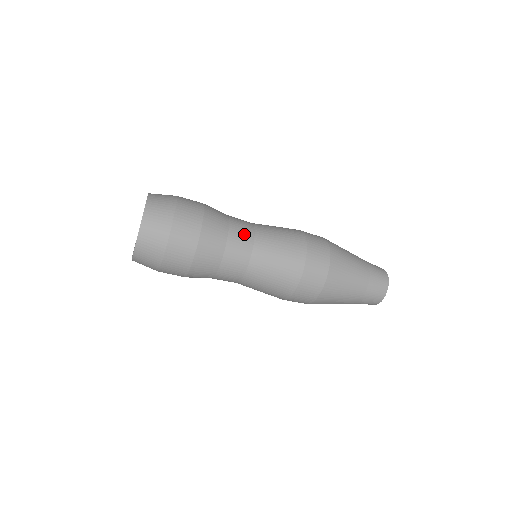
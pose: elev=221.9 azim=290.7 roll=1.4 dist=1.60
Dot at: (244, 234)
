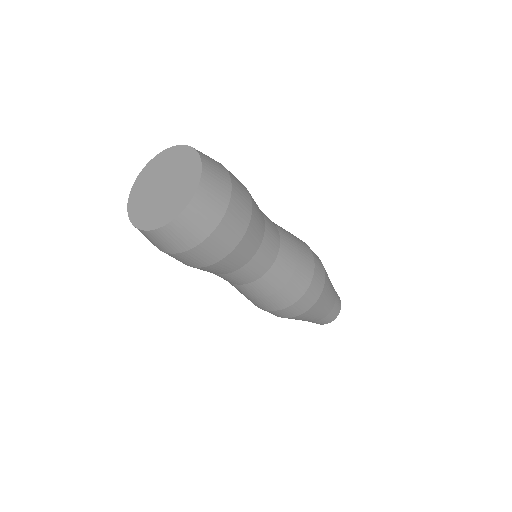
Dot at: occluded
